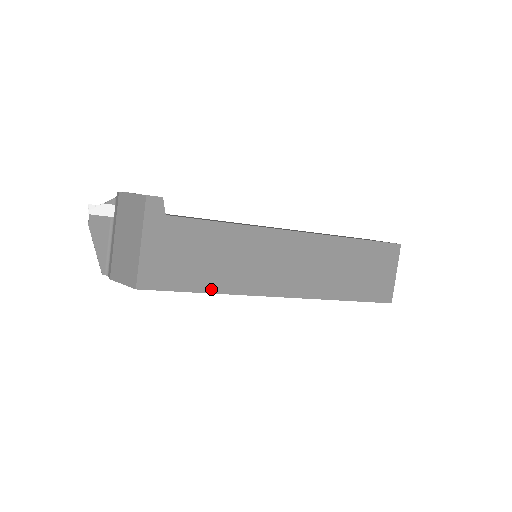
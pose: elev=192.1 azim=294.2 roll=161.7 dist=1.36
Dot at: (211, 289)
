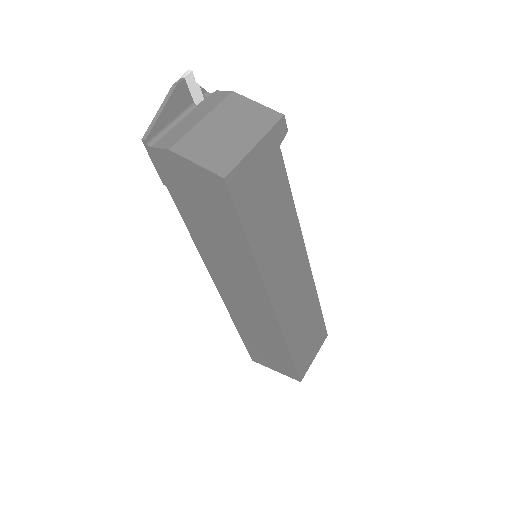
Dot at: (253, 245)
